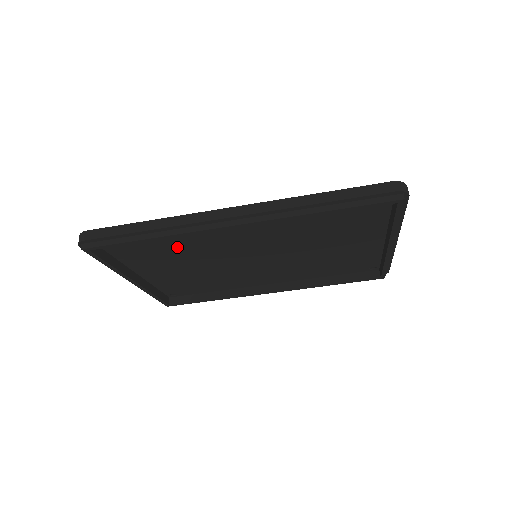
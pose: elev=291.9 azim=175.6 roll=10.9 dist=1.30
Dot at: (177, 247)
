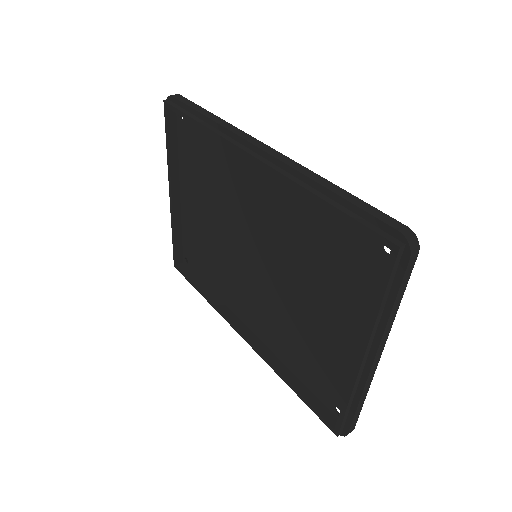
Dot at: (214, 174)
